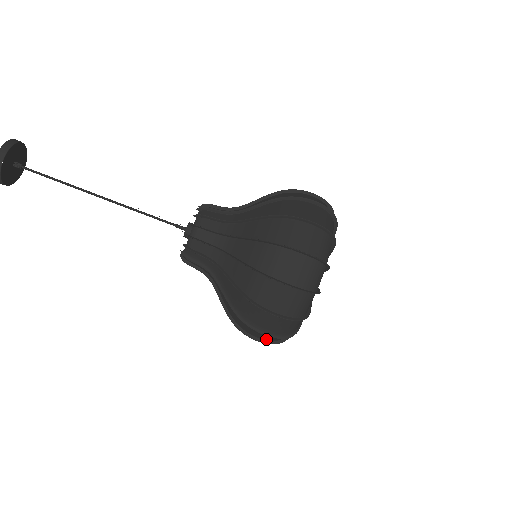
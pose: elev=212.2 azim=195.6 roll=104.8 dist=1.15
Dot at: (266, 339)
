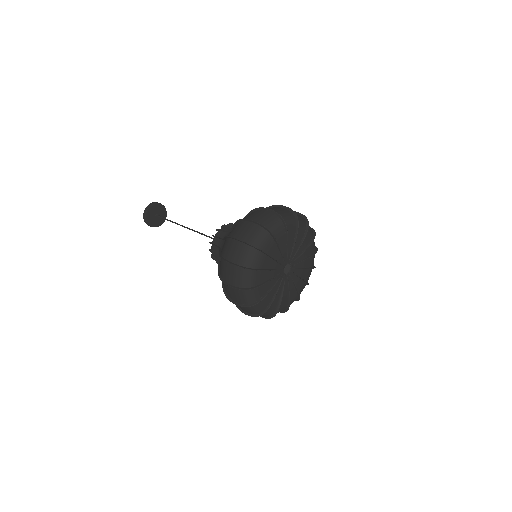
Dot at: occluded
